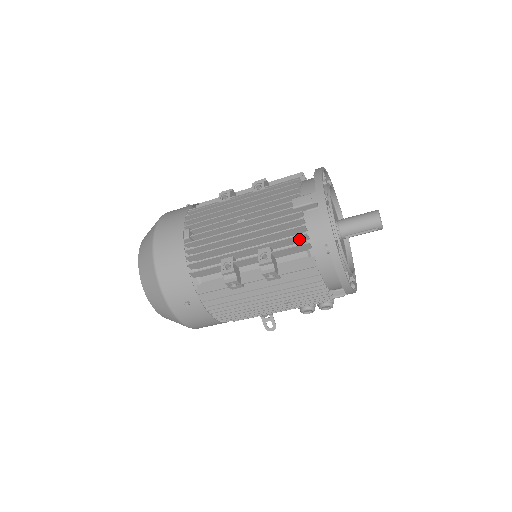
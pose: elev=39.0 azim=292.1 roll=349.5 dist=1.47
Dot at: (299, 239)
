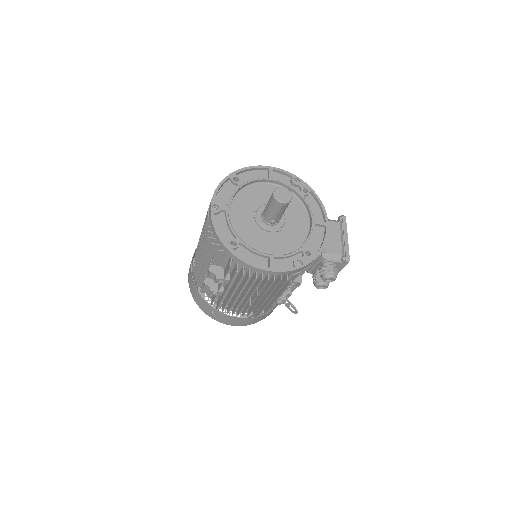
Dot at: (216, 248)
